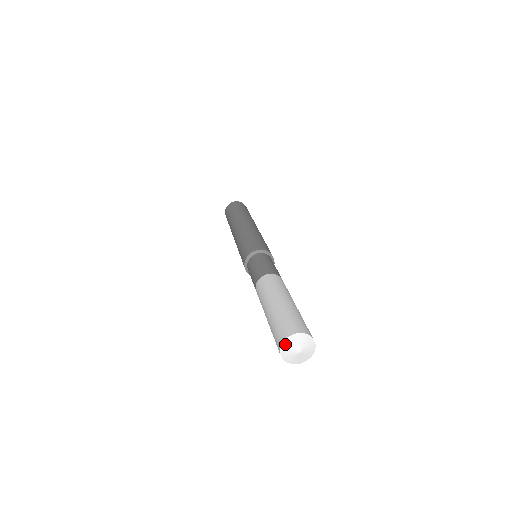
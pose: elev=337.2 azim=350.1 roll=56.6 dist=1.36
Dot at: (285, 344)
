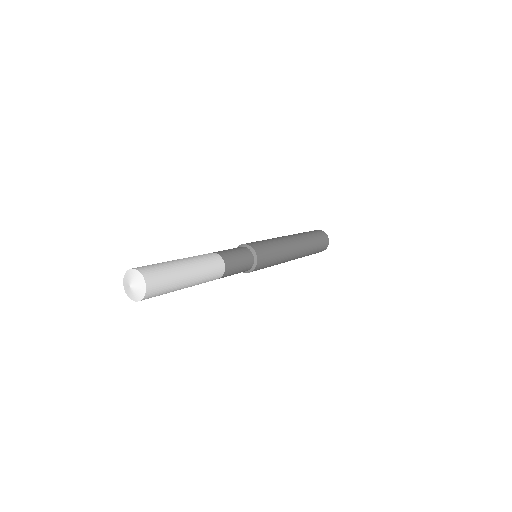
Dot at: (131, 271)
